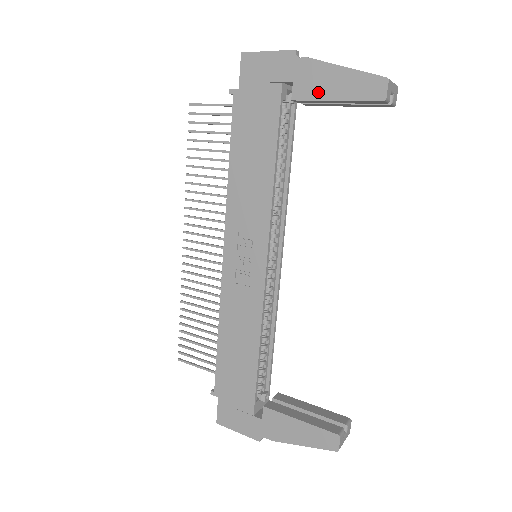
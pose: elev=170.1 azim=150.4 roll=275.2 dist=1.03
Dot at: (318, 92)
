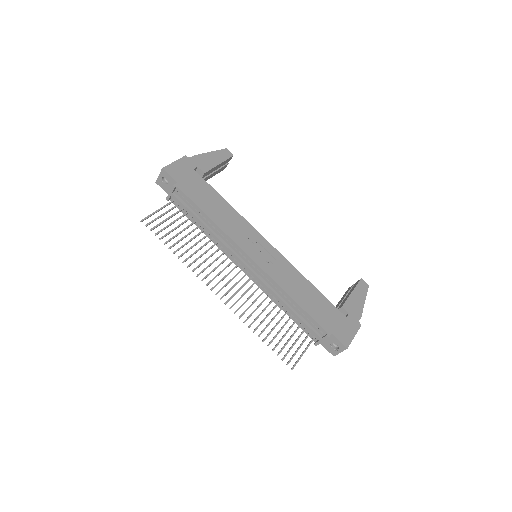
Dot at: (211, 165)
